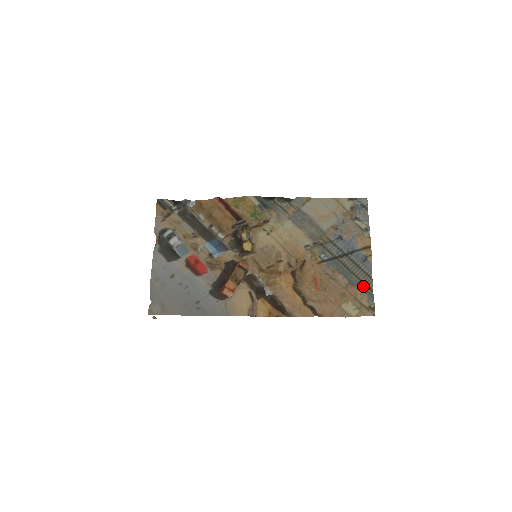
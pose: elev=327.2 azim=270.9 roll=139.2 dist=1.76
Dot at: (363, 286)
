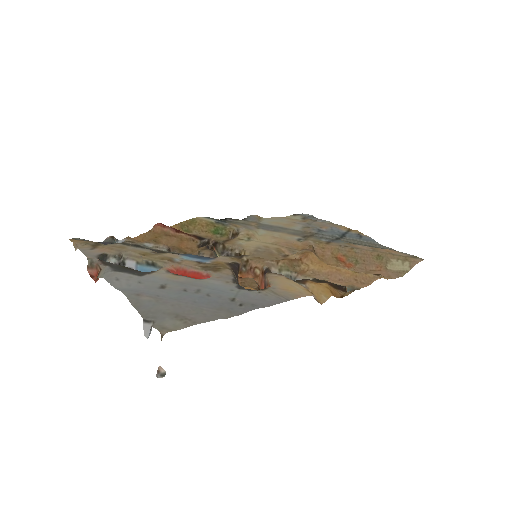
Dot at: occluded
